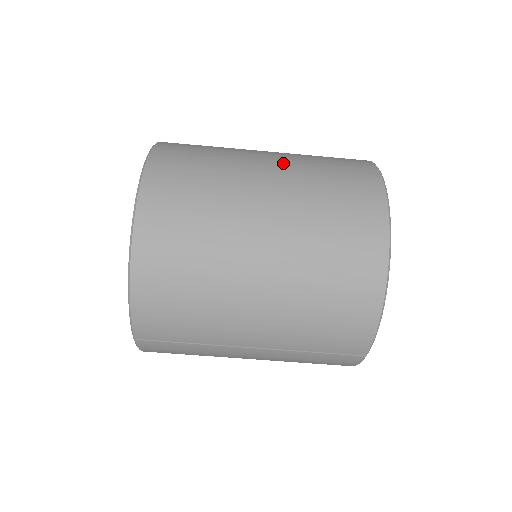
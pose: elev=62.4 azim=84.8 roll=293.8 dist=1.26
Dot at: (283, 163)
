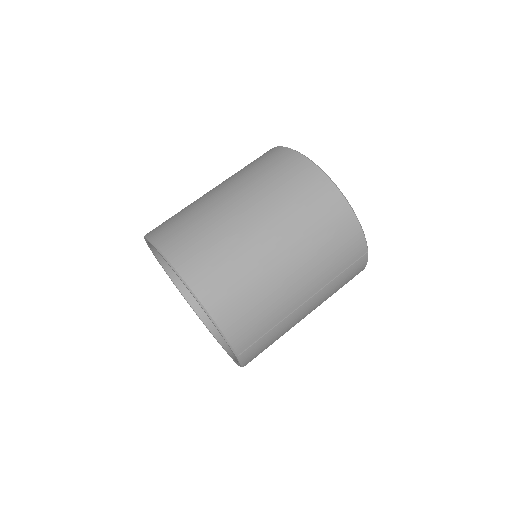
Dot at: (232, 185)
